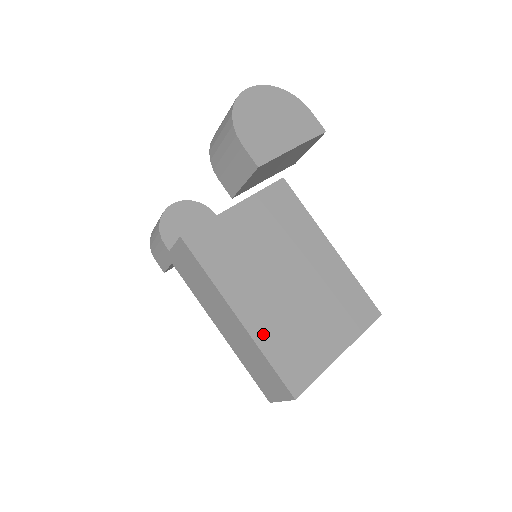
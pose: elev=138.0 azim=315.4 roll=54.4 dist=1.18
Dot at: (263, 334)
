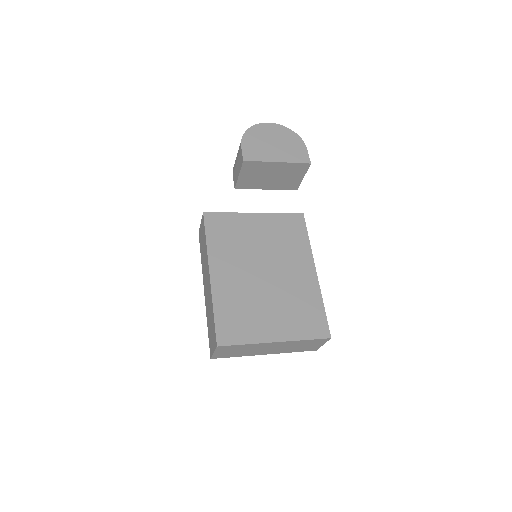
Dot at: (221, 294)
